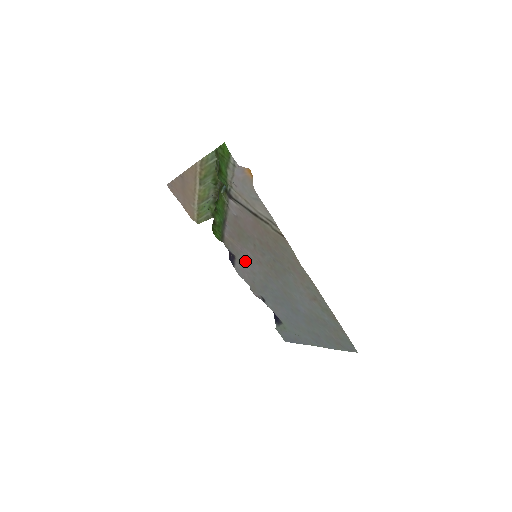
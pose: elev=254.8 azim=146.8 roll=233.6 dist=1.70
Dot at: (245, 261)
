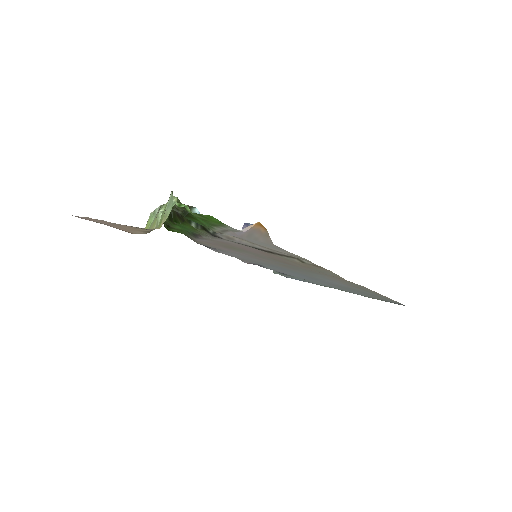
Dot at: (233, 253)
